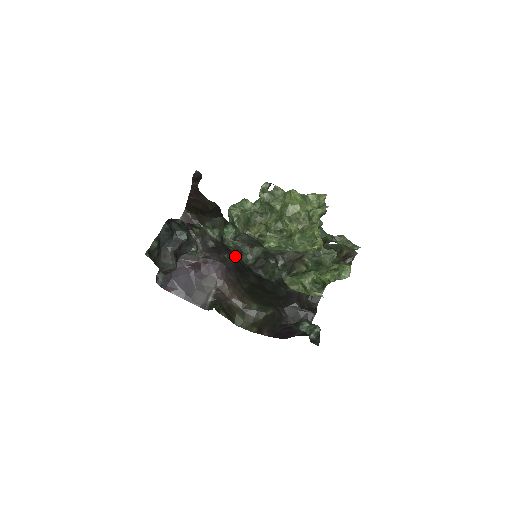
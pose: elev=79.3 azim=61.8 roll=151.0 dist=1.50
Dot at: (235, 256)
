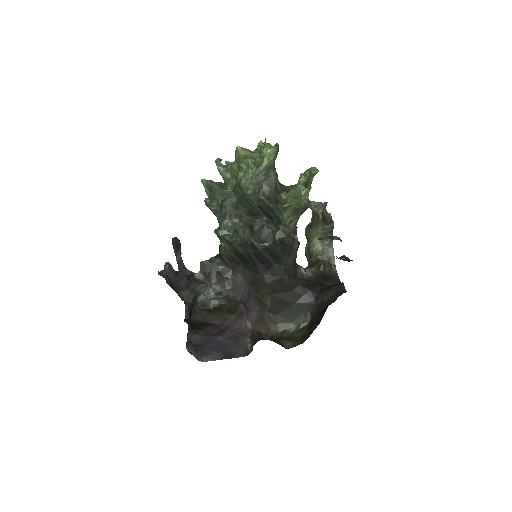
Dot at: (240, 267)
